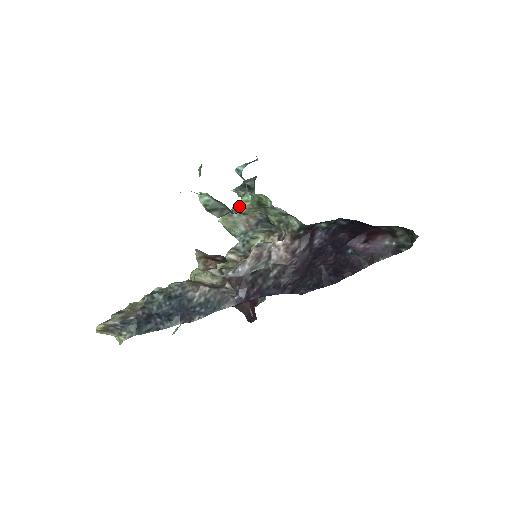
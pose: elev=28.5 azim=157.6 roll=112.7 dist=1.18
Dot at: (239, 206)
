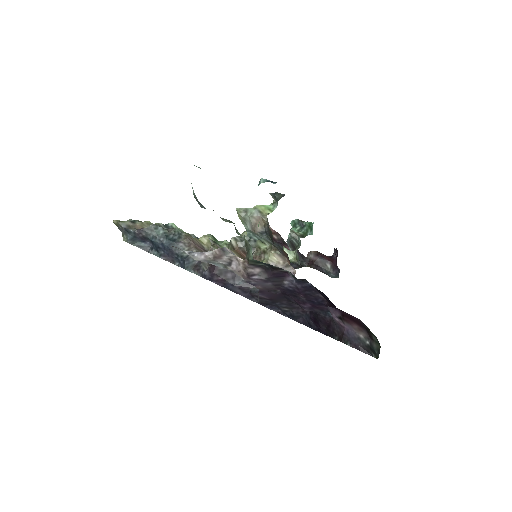
Dot at: (258, 209)
